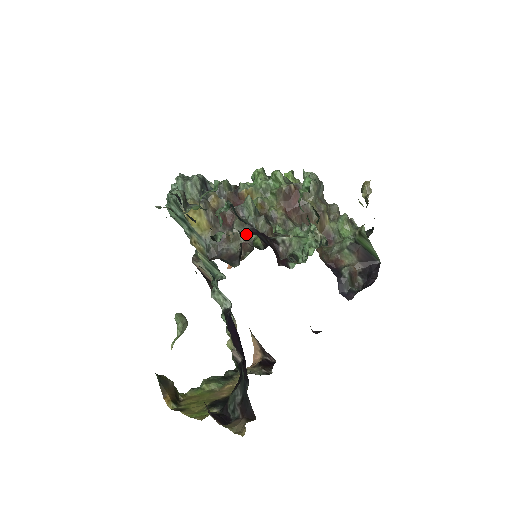
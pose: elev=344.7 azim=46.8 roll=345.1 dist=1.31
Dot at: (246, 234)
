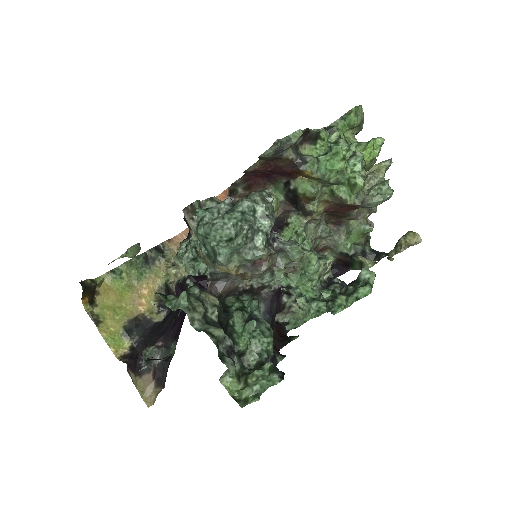
Dot at: (263, 305)
